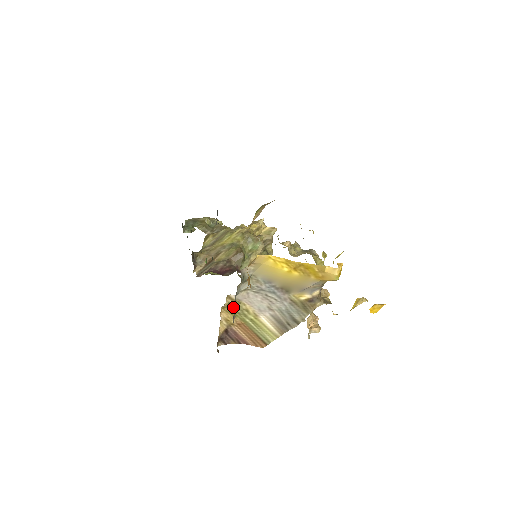
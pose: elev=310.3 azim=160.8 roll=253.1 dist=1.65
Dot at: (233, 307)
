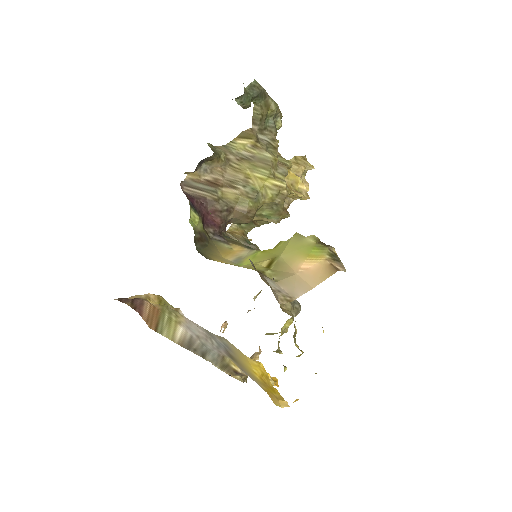
Dot at: occluded
